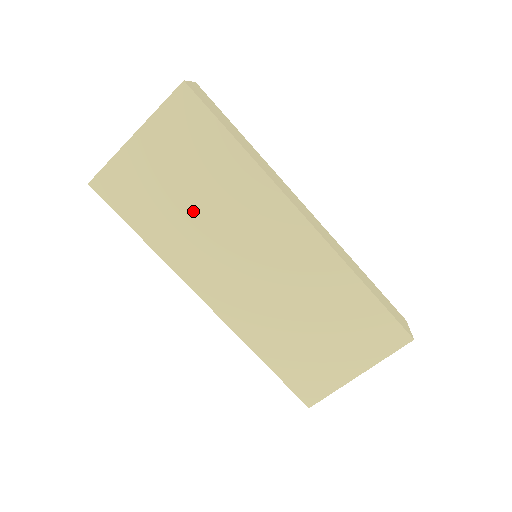
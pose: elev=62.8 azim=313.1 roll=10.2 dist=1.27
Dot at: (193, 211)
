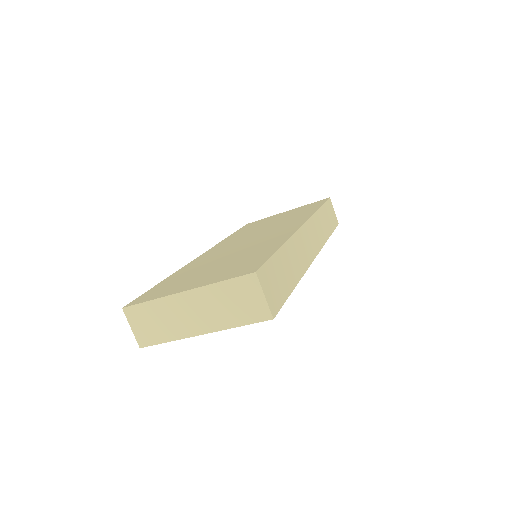
Dot at: occluded
